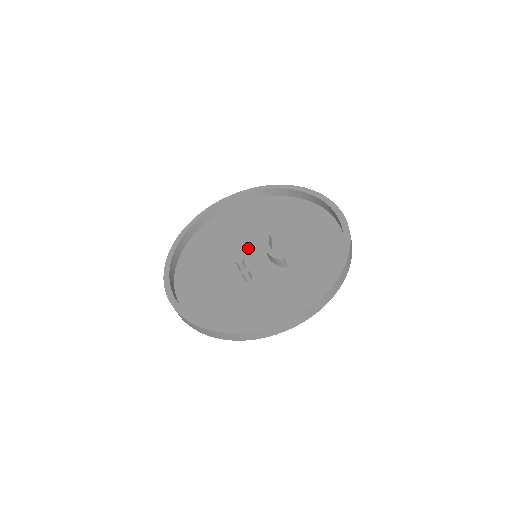
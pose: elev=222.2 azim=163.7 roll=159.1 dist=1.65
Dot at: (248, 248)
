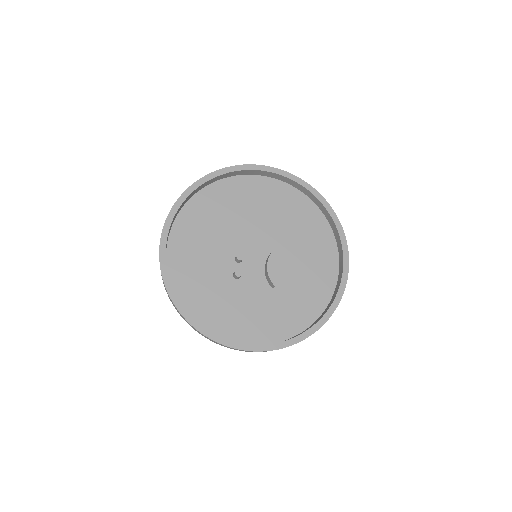
Dot at: (254, 240)
